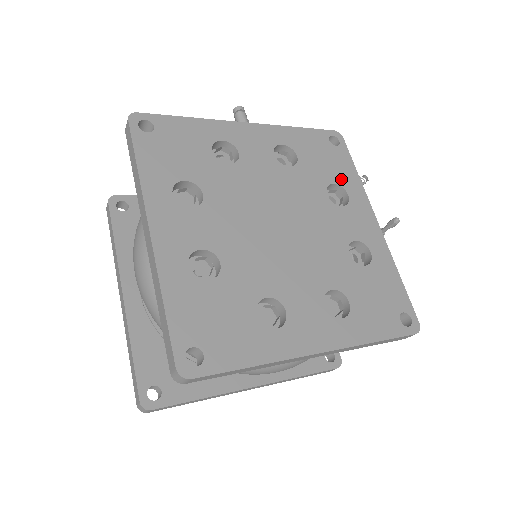
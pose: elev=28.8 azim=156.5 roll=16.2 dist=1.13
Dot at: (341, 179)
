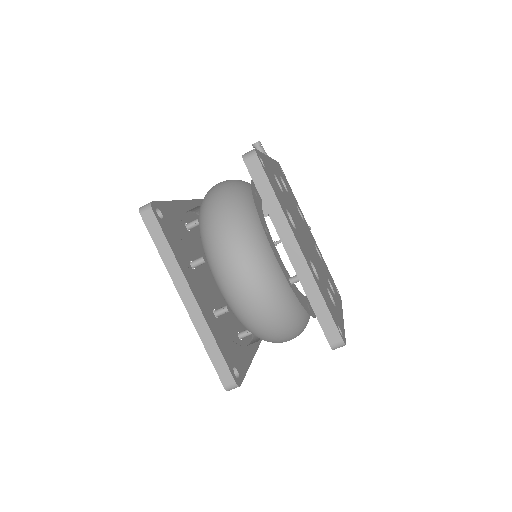
Dot at: (295, 201)
